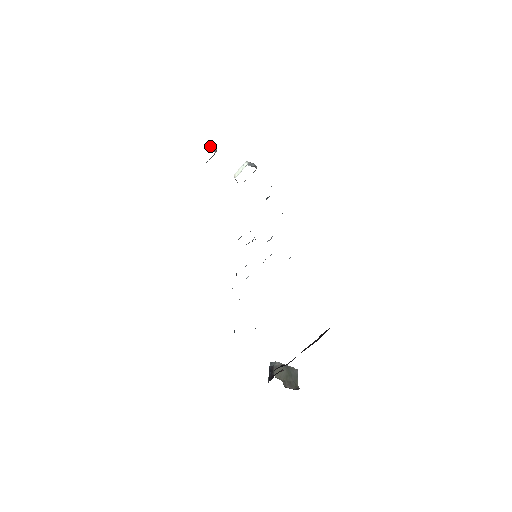
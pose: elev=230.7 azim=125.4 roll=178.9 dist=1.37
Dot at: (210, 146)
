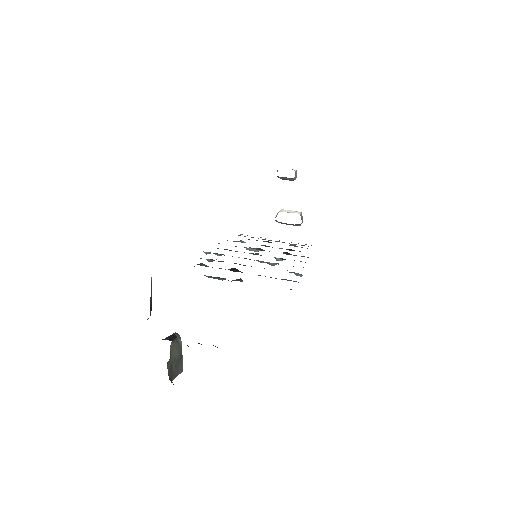
Dot at: (296, 171)
